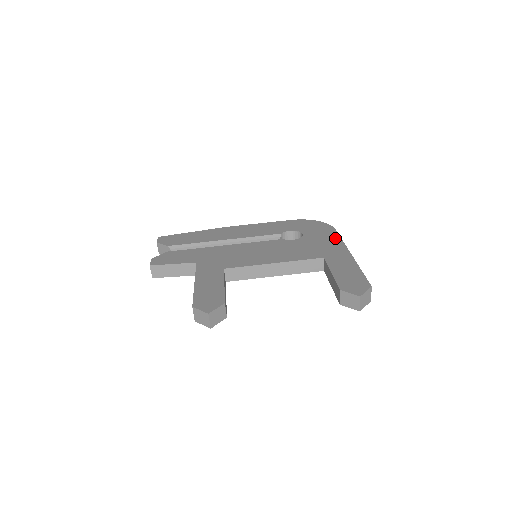
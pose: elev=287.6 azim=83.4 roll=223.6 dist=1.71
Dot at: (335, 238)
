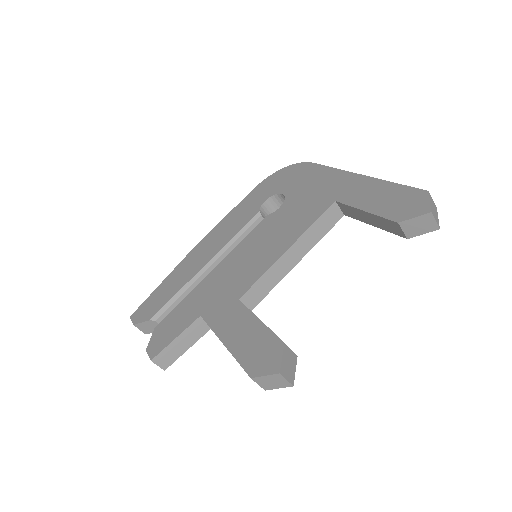
Dot at: (322, 171)
